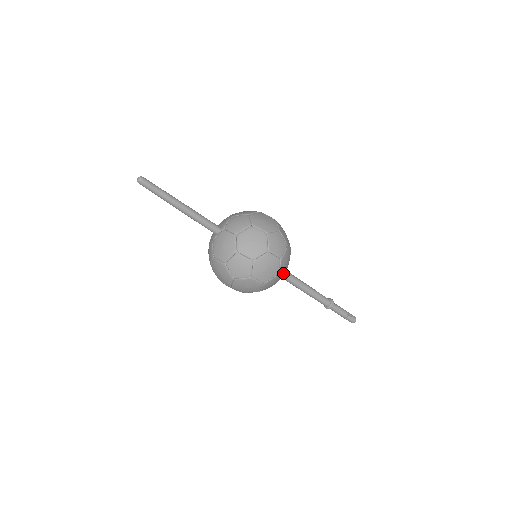
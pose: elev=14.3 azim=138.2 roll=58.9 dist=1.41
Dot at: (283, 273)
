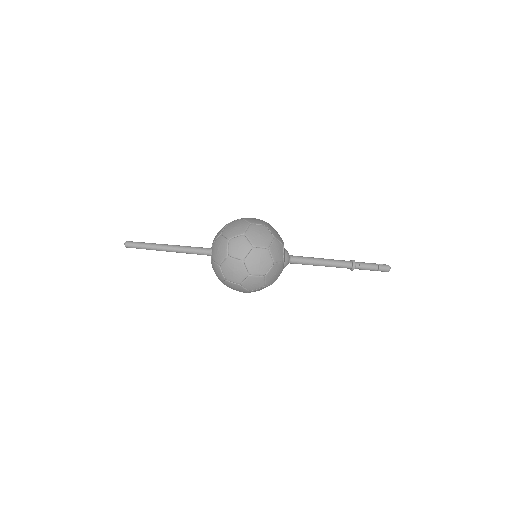
Dot at: (280, 241)
